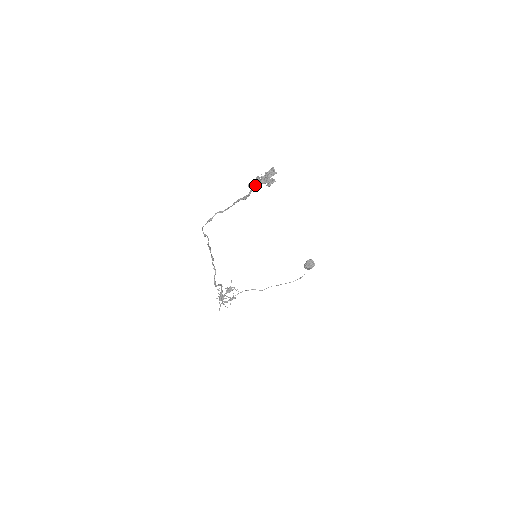
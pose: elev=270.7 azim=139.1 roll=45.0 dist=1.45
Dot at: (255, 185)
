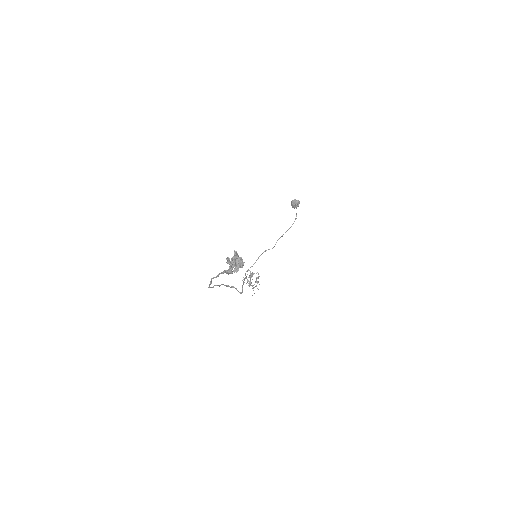
Dot at: (231, 273)
